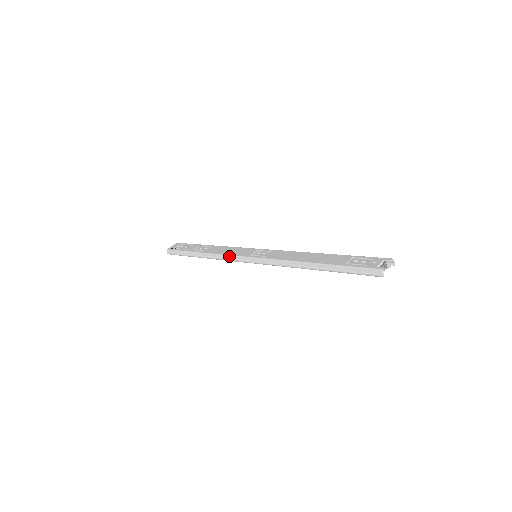
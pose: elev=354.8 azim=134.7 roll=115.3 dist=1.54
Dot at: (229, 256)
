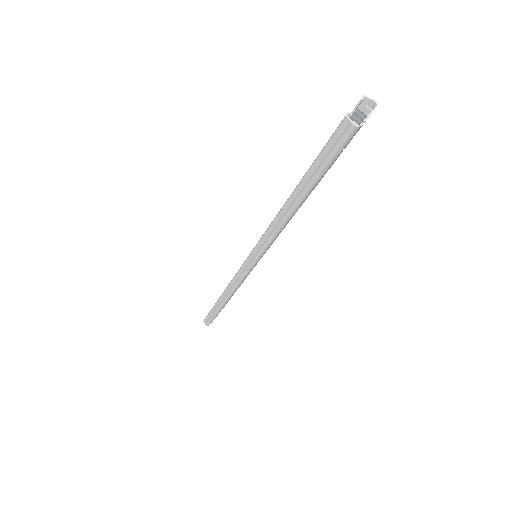
Dot at: (234, 278)
